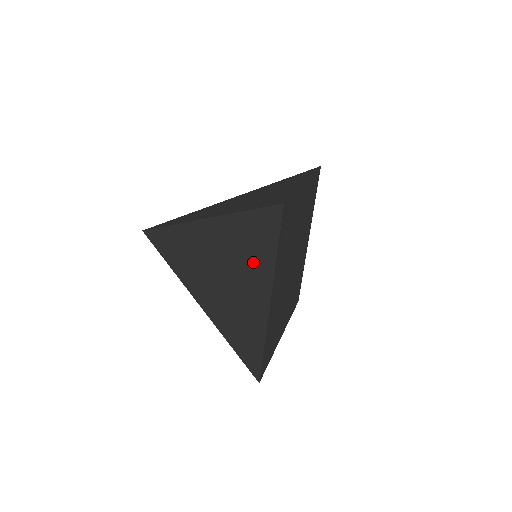
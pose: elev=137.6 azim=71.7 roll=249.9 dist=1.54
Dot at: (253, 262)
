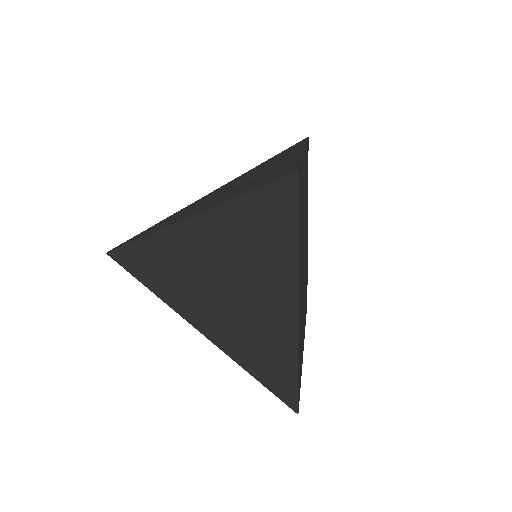
Dot at: (265, 259)
